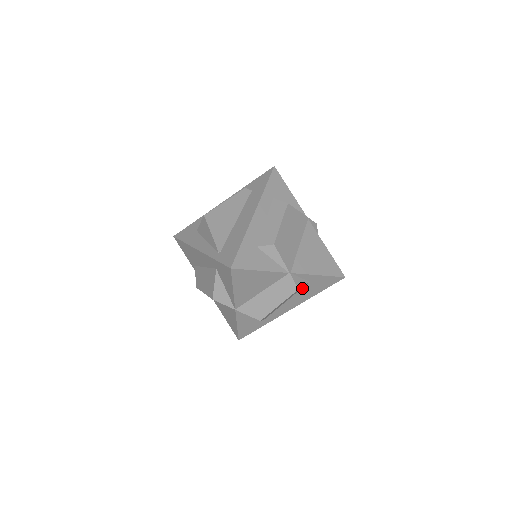
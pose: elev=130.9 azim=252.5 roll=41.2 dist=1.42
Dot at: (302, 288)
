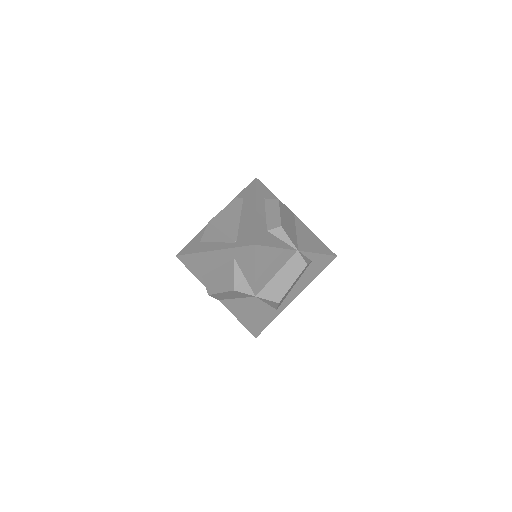
Dot at: (306, 269)
